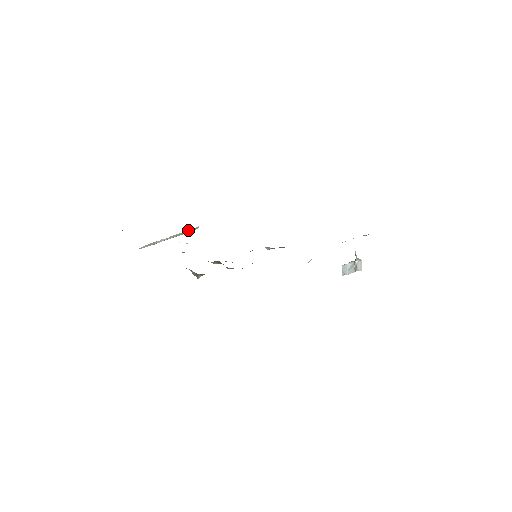
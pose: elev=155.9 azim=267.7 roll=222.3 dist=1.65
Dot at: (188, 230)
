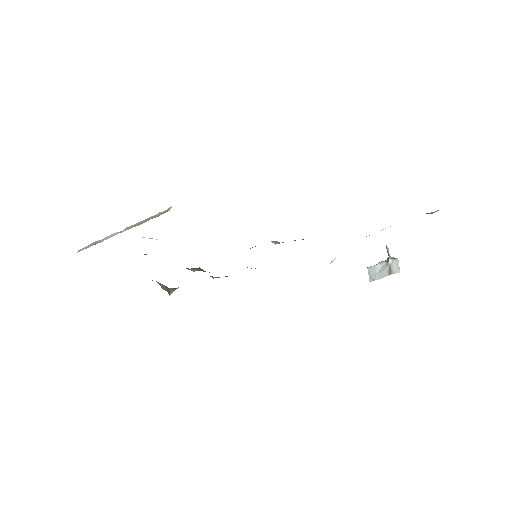
Dot at: (154, 215)
